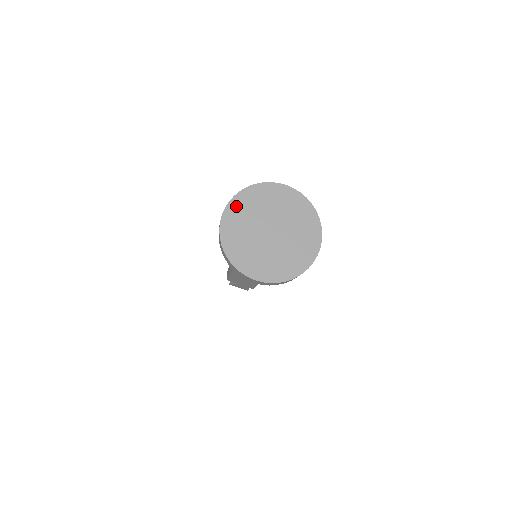
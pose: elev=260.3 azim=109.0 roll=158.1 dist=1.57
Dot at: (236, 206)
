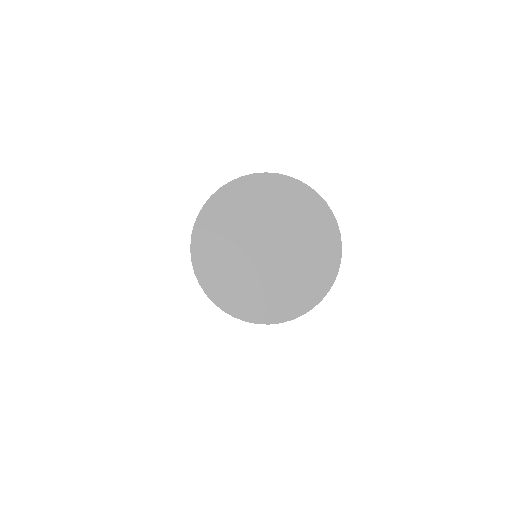
Dot at: (206, 270)
